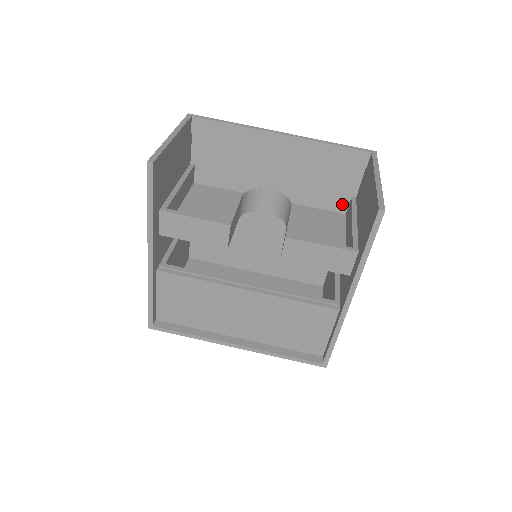
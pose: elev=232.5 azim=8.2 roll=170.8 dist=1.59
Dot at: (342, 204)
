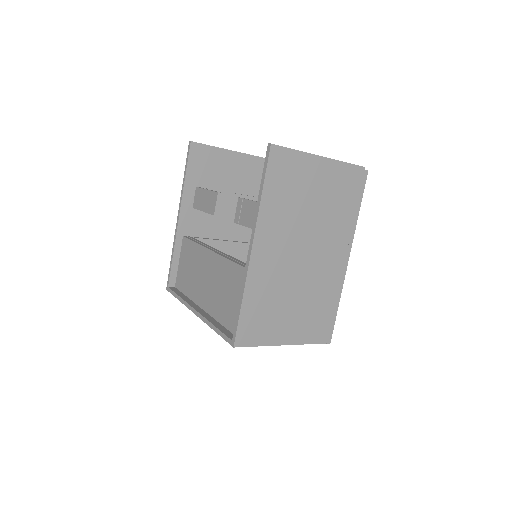
Dot at: occluded
